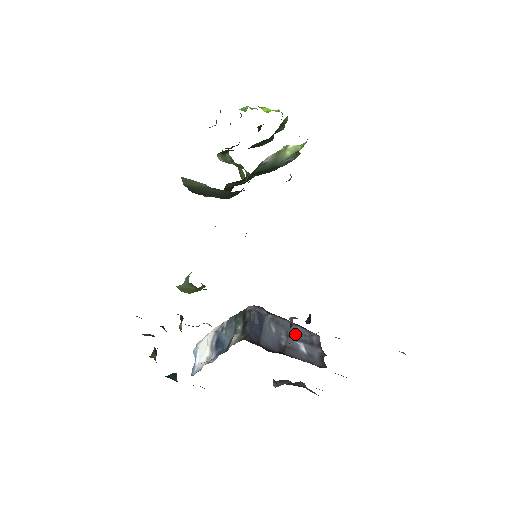
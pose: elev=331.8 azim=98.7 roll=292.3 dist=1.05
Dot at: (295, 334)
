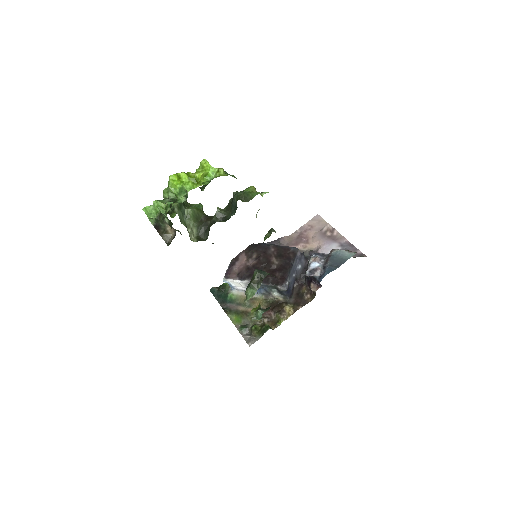
Dot at: (295, 267)
